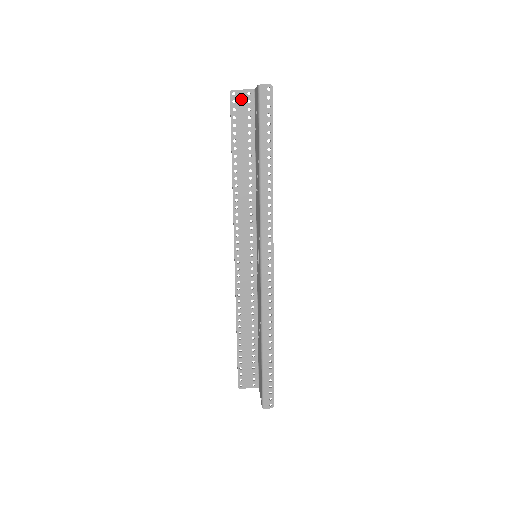
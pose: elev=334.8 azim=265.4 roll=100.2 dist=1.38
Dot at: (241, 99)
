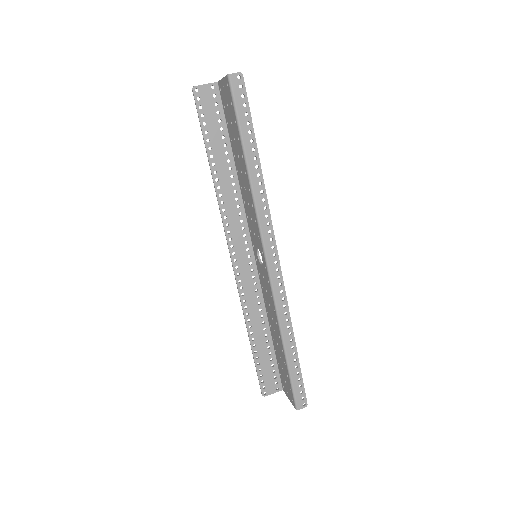
Dot at: (205, 95)
